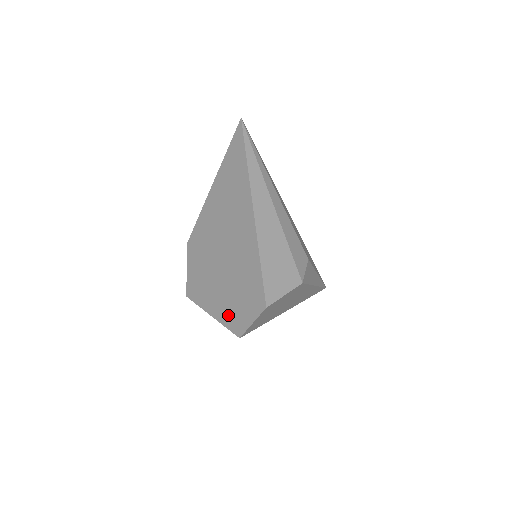
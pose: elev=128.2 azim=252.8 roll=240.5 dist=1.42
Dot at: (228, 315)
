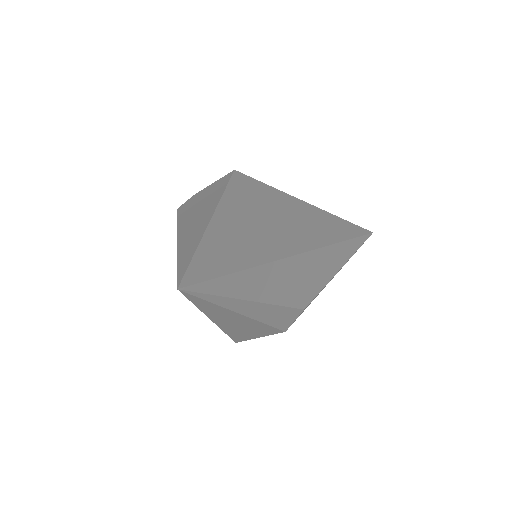
Dot at: occluded
